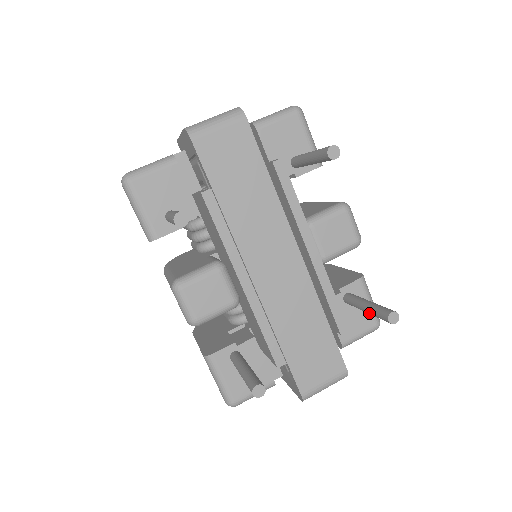
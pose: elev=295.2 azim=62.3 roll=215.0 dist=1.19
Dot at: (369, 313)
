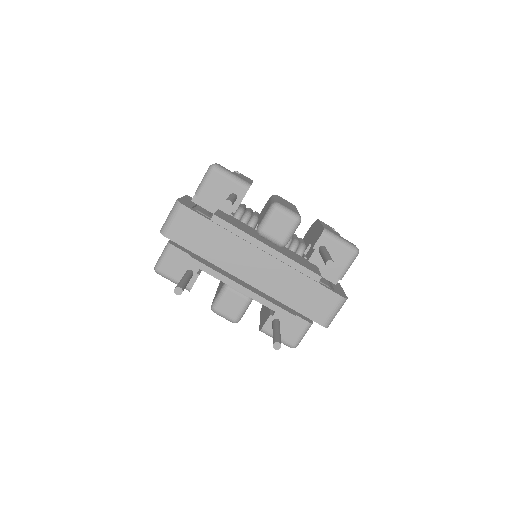
Dot at: occluded
